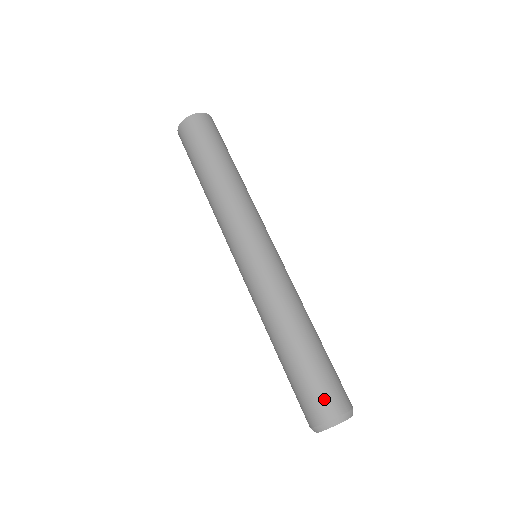
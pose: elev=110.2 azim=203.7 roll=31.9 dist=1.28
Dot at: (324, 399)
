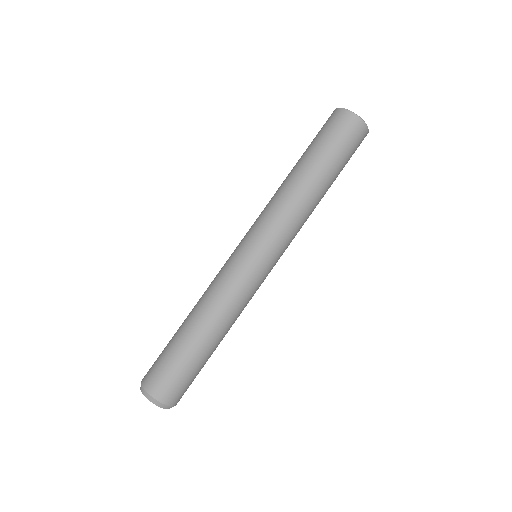
Dot at: (170, 386)
